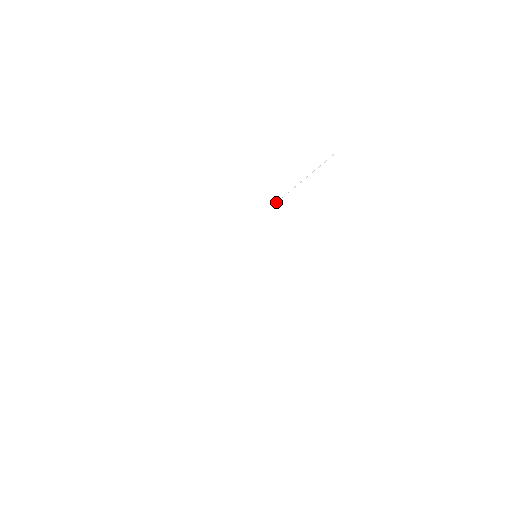
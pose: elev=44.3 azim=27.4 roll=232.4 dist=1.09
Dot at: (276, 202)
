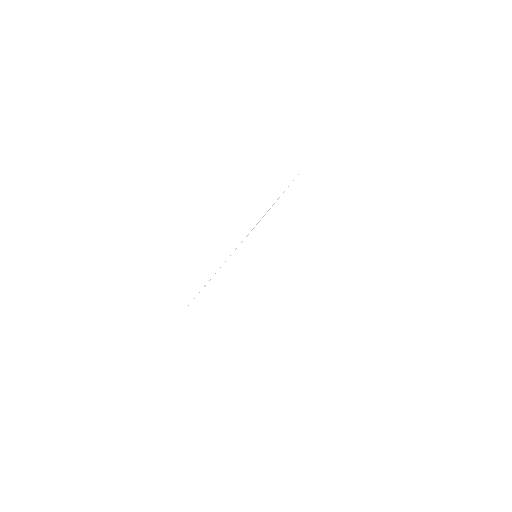
Dot at: occluded
